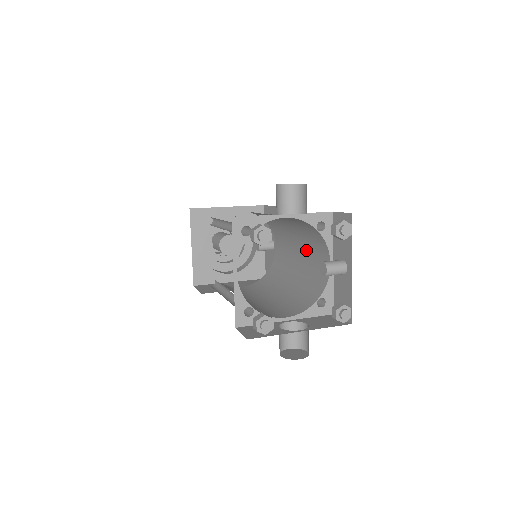
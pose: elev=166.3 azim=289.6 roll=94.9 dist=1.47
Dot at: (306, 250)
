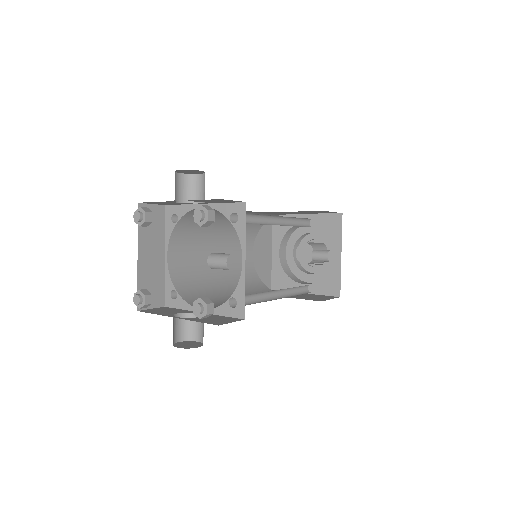
Dot at: occluded
